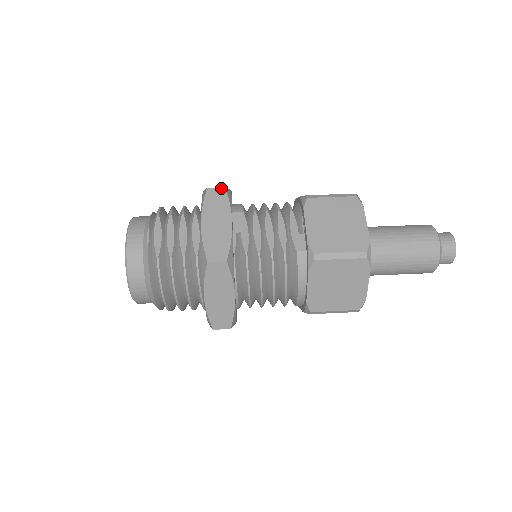
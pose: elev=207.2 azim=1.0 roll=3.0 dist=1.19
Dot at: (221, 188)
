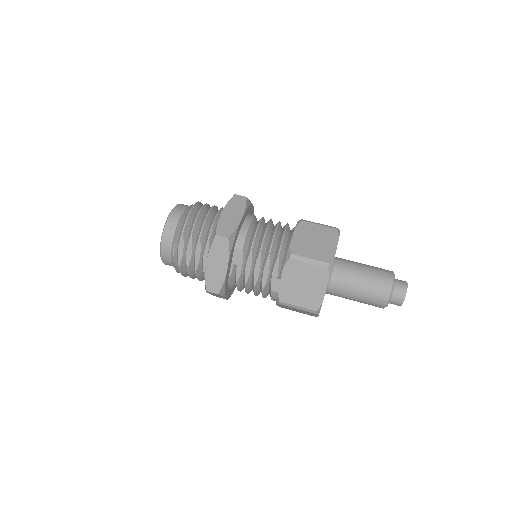
Dot at: (225, 238)
